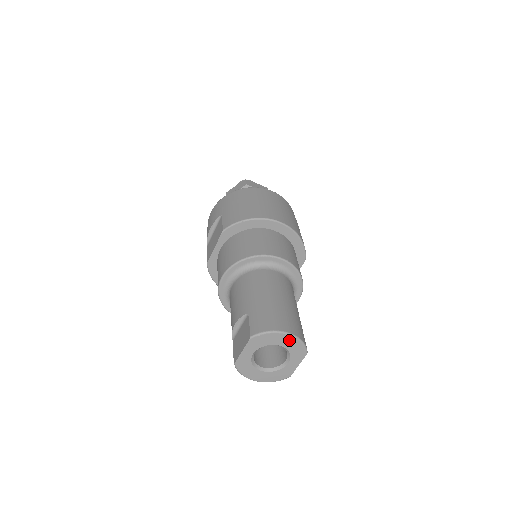
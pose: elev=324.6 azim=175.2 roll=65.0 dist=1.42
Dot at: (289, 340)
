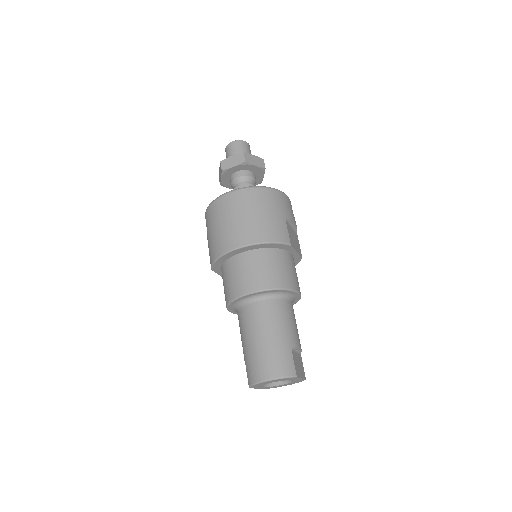
Dot at: (274, 381)
